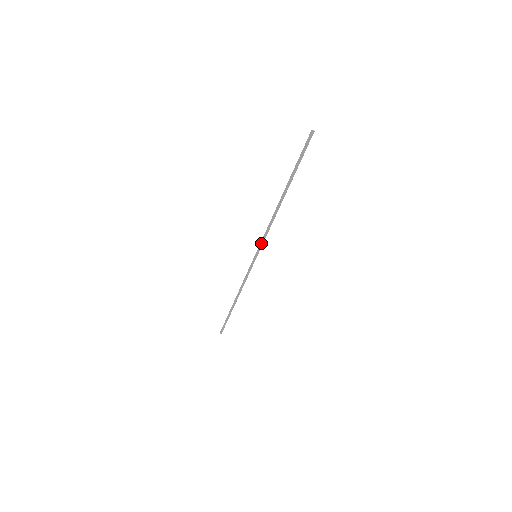
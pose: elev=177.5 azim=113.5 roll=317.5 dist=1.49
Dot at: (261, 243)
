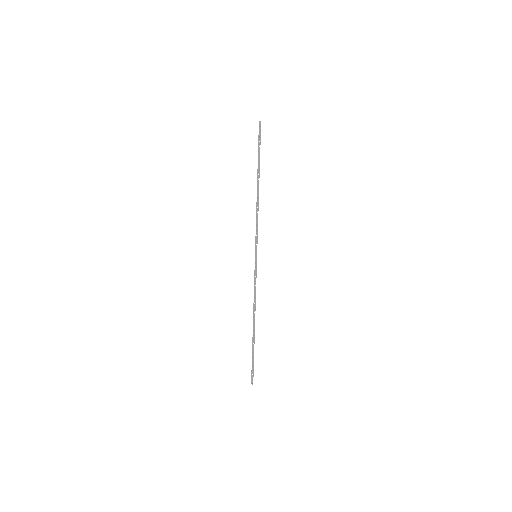
Dot at: (256, 238)
